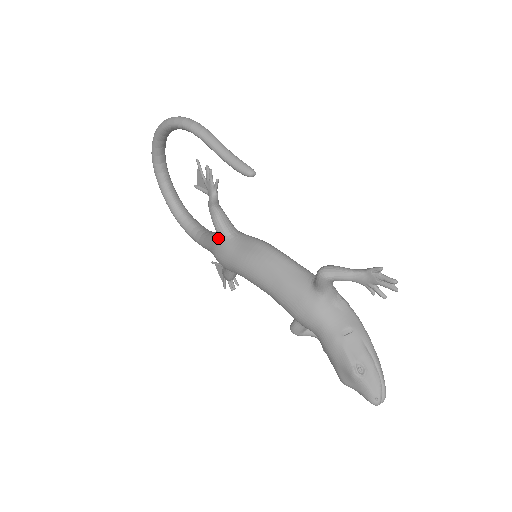
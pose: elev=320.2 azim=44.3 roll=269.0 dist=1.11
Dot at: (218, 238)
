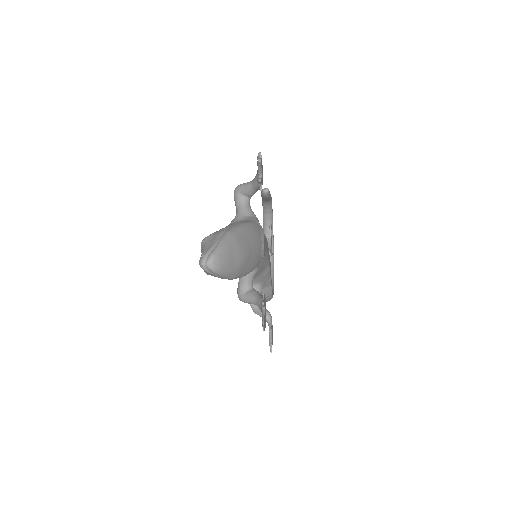
Dot at: occluded
